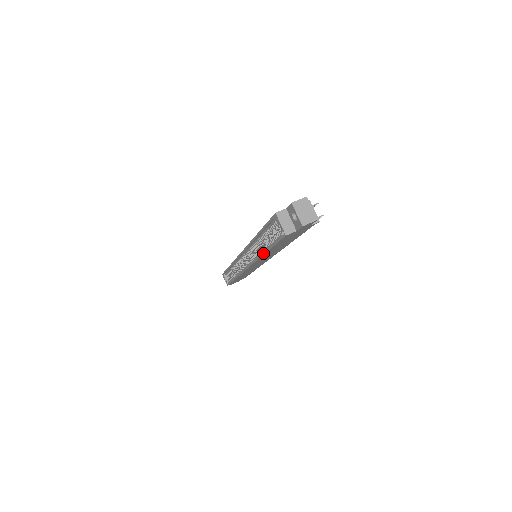
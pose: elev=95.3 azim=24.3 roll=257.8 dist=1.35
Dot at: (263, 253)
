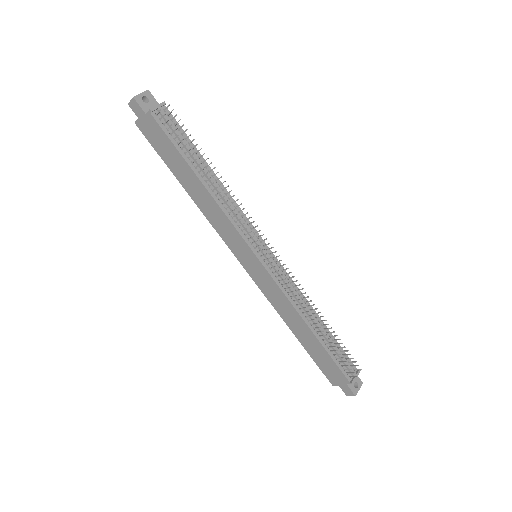
Dot at: (187, 191)
